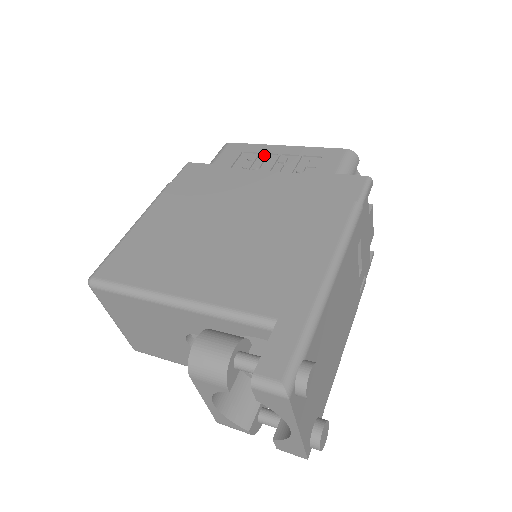
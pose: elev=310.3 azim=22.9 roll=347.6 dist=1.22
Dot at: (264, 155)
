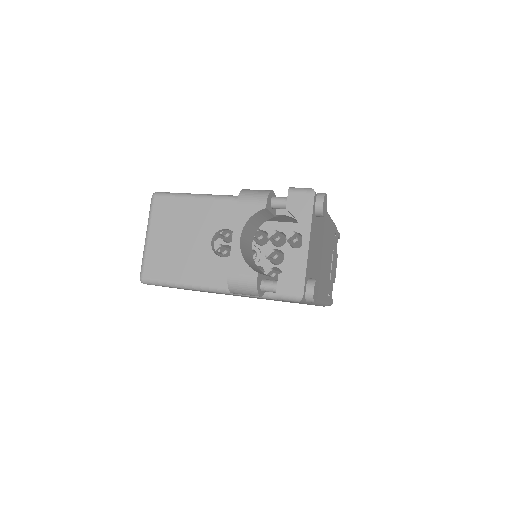
Dot at: occluded
